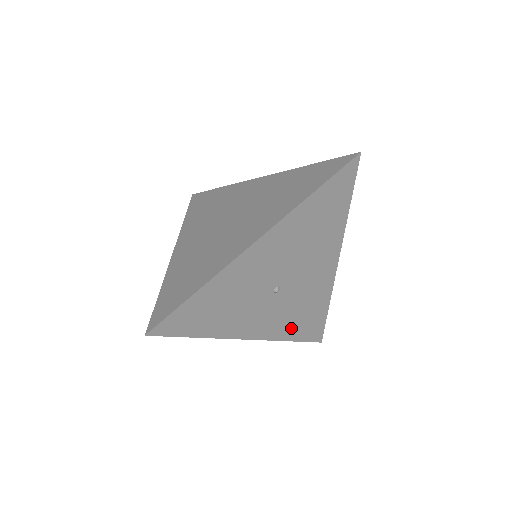
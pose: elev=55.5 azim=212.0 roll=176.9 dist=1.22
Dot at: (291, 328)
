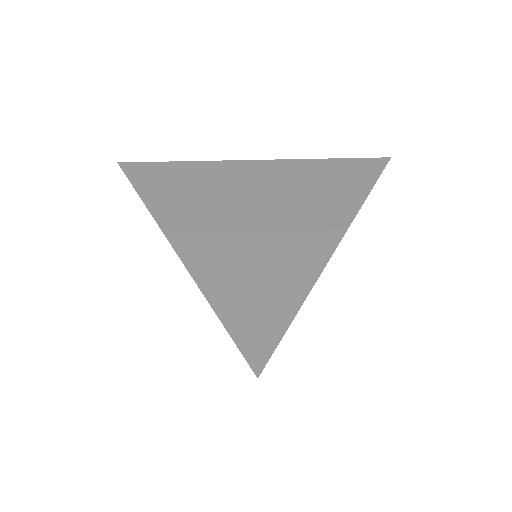
Dot at: occluded
